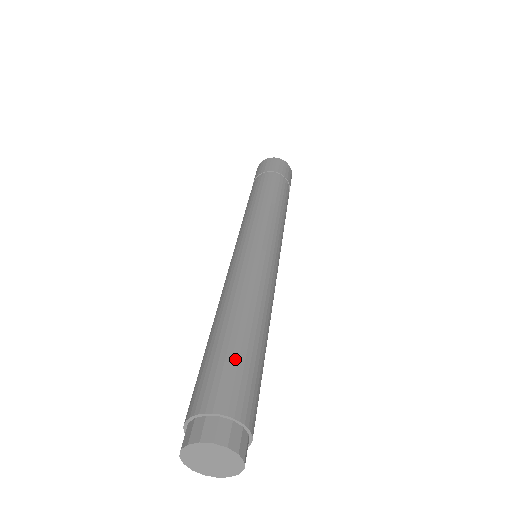
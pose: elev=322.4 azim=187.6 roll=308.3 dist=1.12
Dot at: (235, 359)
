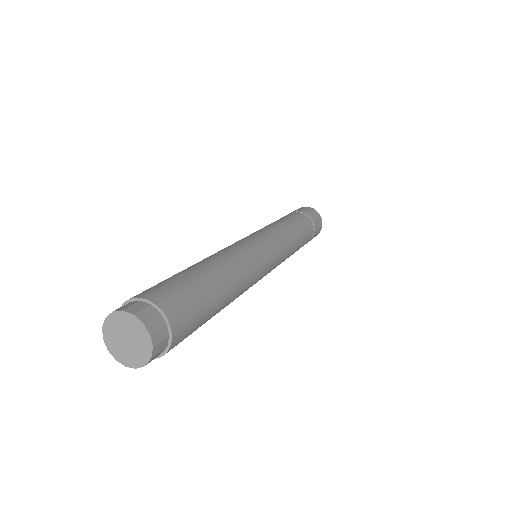
Dot at: (178, 278)
